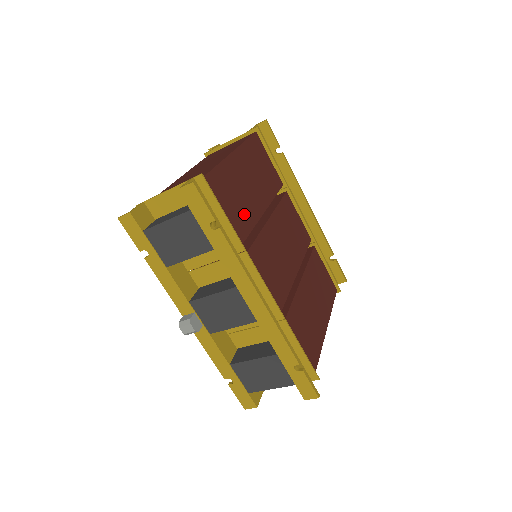
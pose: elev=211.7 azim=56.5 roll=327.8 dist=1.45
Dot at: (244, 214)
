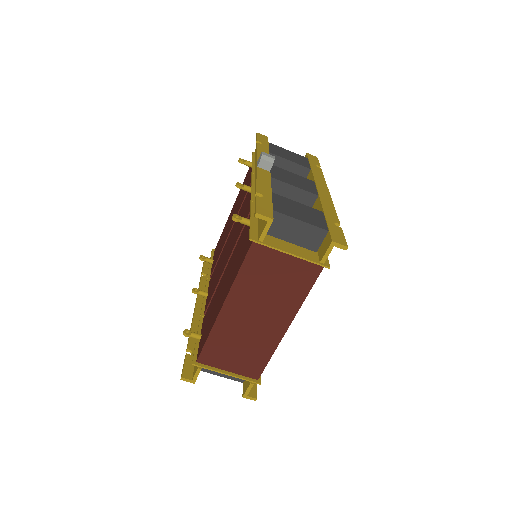
Dot at: occluded
